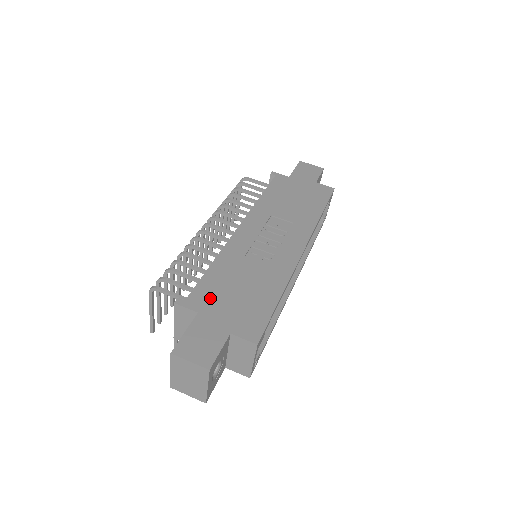
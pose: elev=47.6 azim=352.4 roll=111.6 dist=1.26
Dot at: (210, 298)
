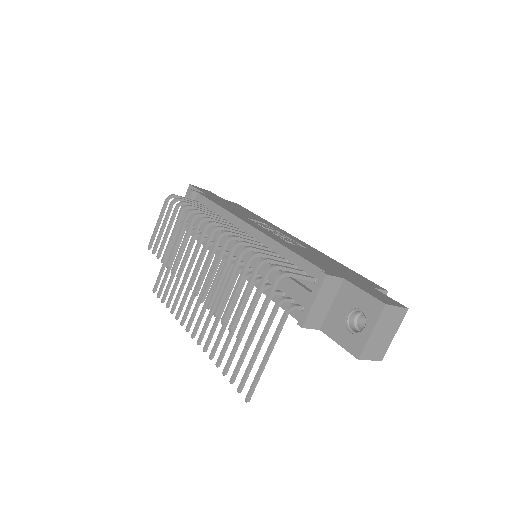
Dot at: (330, 269)
